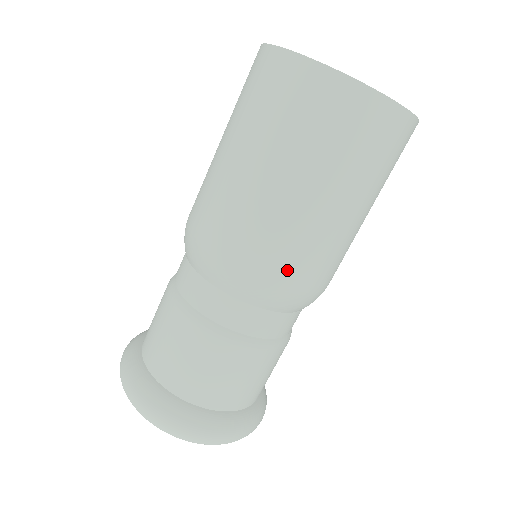
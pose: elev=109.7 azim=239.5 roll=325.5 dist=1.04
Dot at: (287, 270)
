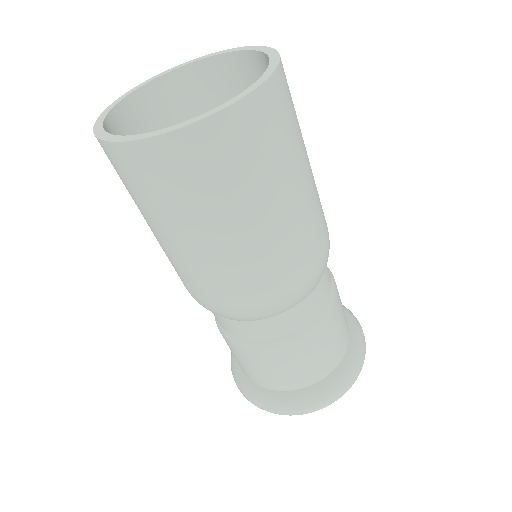
Dot at: (302, 267)
